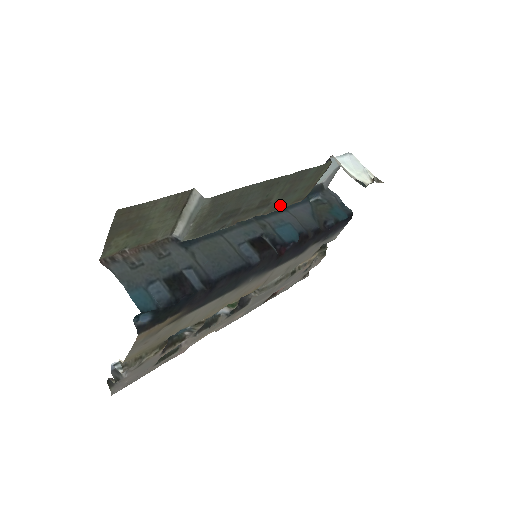
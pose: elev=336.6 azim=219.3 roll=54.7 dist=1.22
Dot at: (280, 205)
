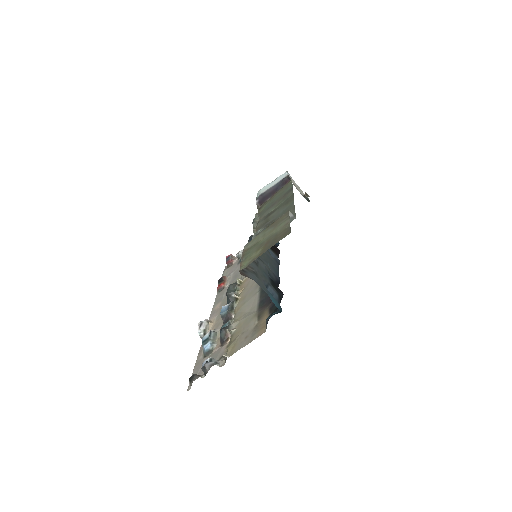
Dot at: (262, 213)
